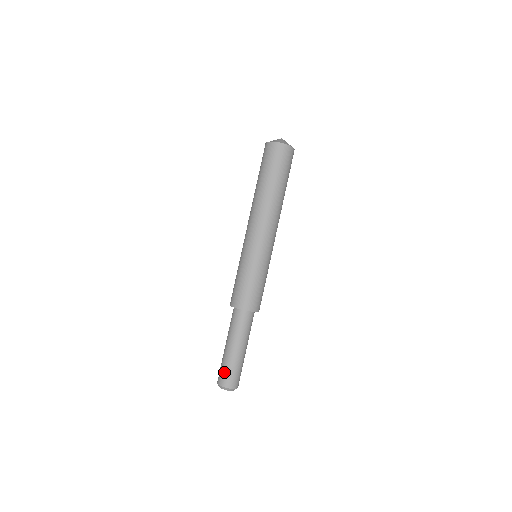
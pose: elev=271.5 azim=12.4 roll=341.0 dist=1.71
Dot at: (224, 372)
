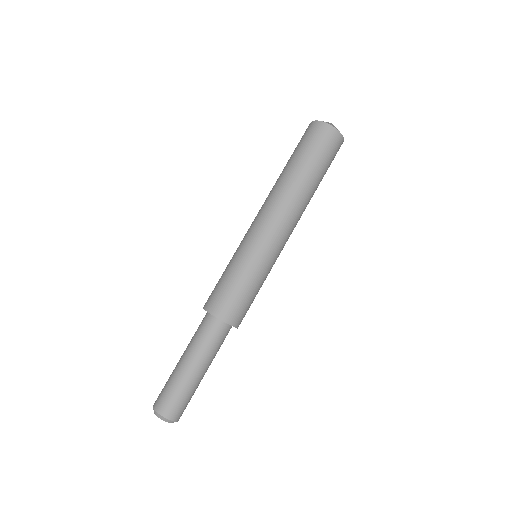
Dot at: (165, 392)
